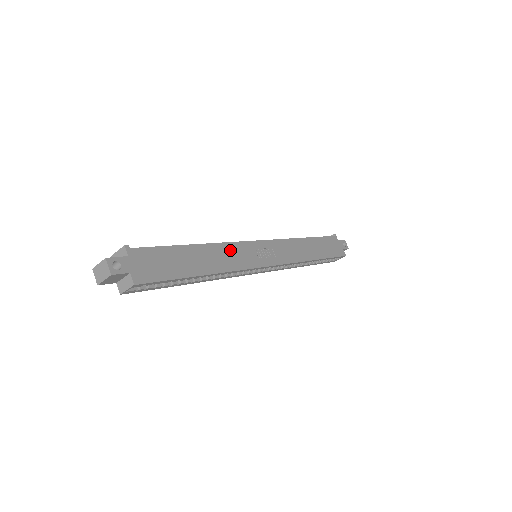
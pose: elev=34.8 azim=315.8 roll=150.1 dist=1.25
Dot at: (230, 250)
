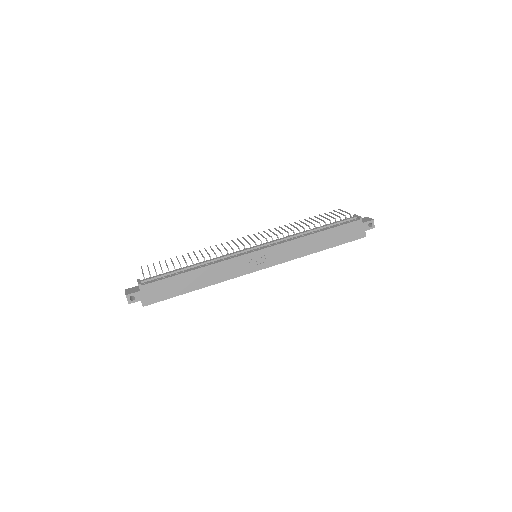
Dot at: (223, 267)
